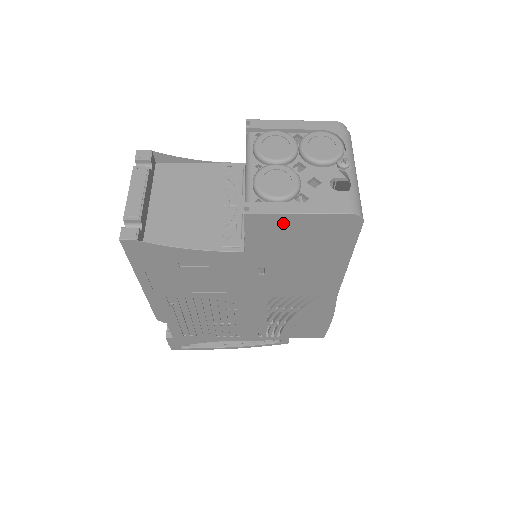
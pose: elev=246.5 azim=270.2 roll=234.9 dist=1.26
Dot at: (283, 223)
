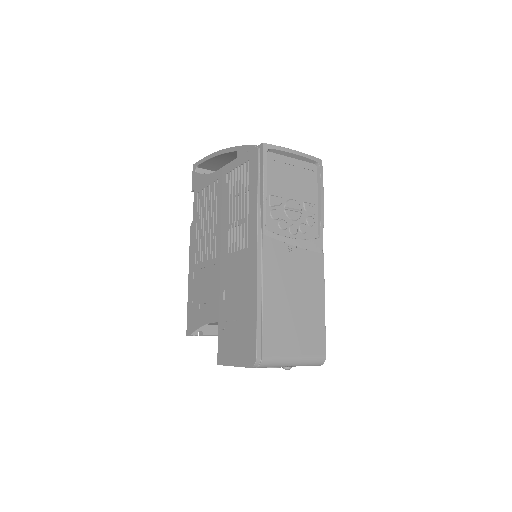
Dot at: occluded
